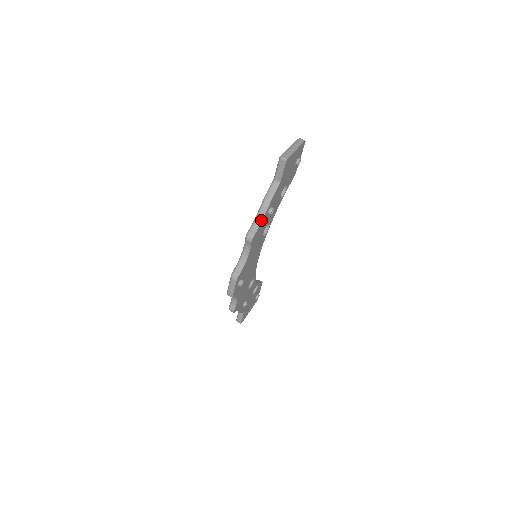
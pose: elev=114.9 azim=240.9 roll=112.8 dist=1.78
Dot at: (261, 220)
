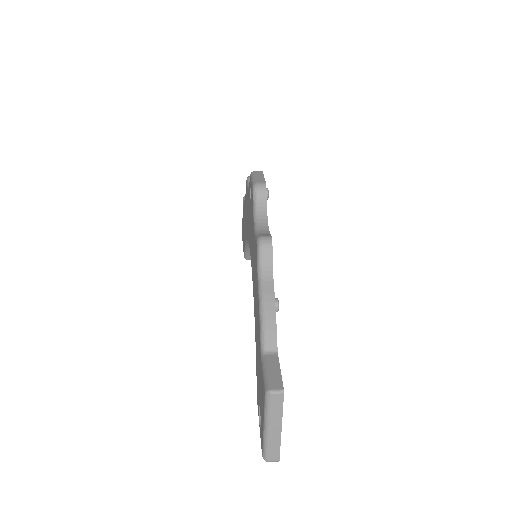
Dot at: occluded
